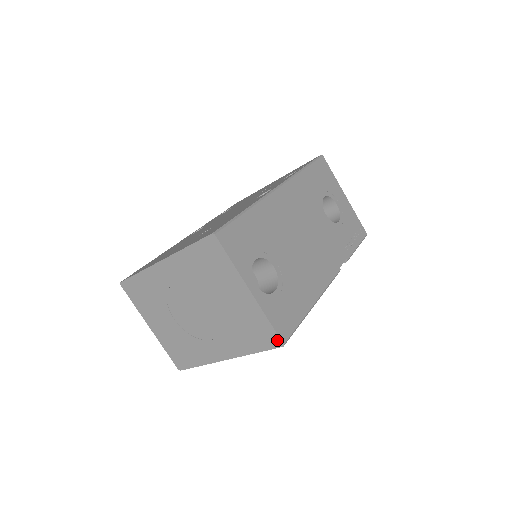
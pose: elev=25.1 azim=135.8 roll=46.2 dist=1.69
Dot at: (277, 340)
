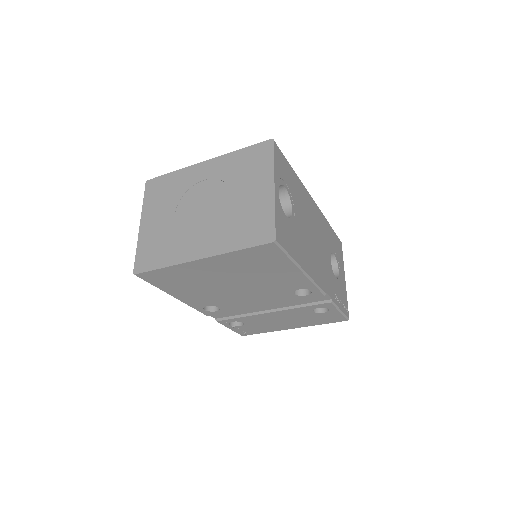
Dot at: (271, 235)
